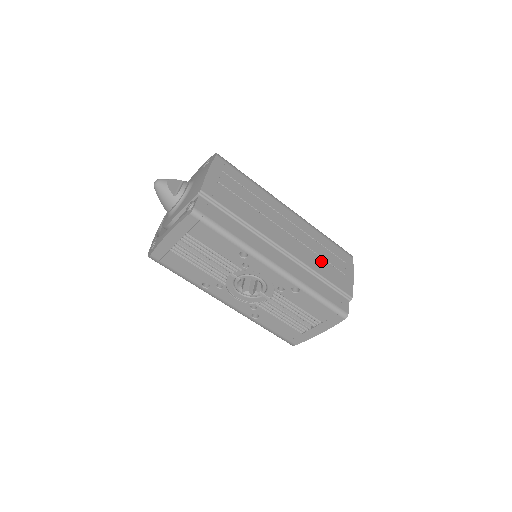
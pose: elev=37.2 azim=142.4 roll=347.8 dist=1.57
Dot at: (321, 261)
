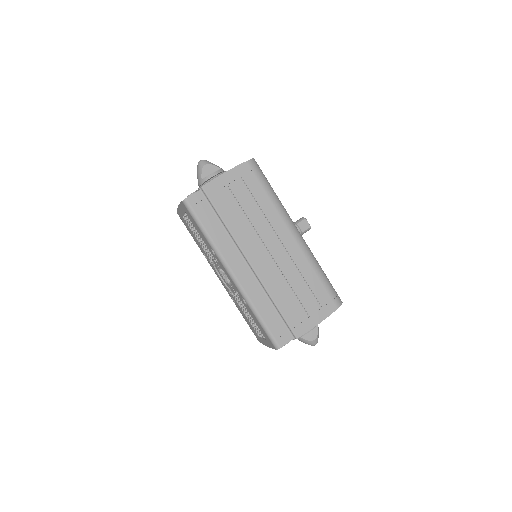
Dot at: (289, 293)
